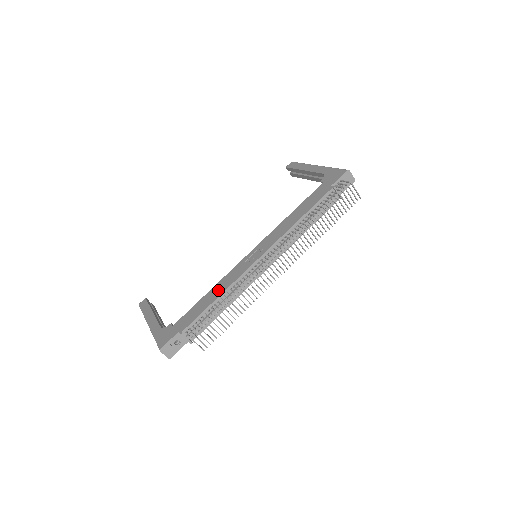
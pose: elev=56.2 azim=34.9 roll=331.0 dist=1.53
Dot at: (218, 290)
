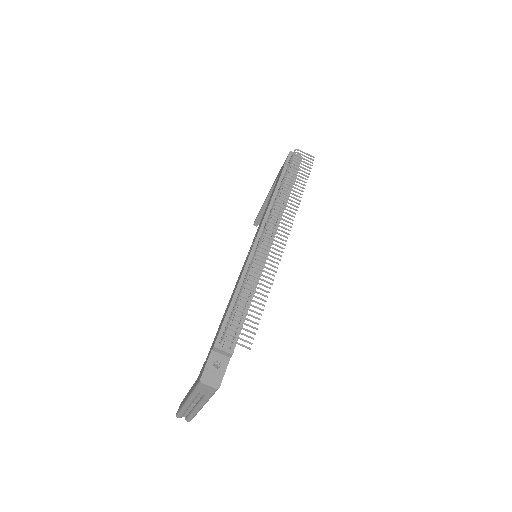
Dot at: (233, 293)
